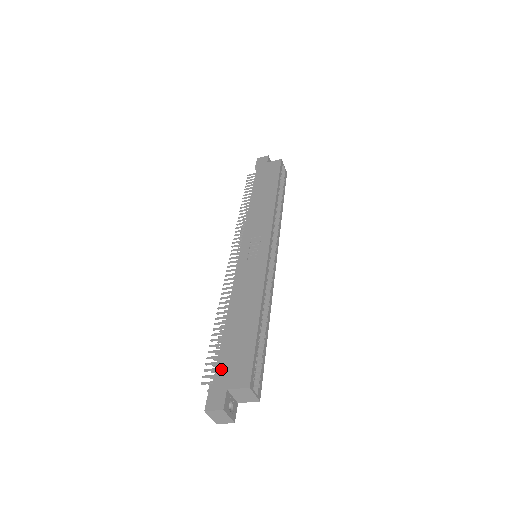
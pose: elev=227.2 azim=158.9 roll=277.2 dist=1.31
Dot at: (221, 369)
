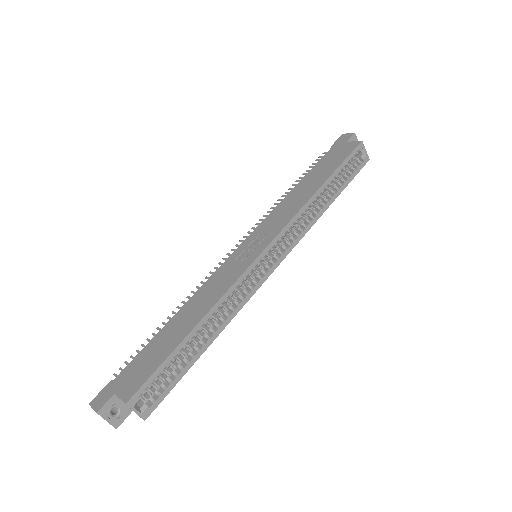
Dot at: (128, 369)
